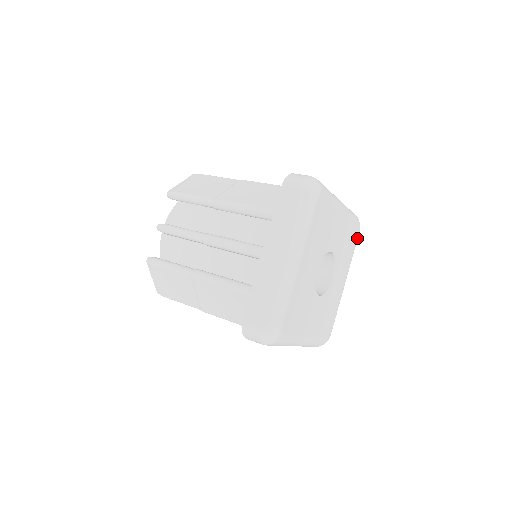
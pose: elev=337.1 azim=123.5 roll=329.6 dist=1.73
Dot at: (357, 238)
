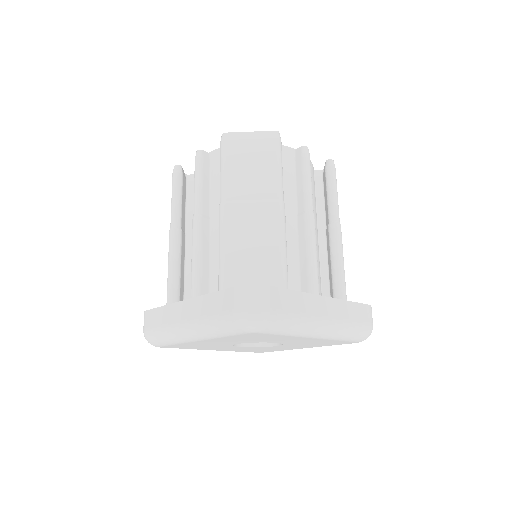
Dot at: (349, 343)
